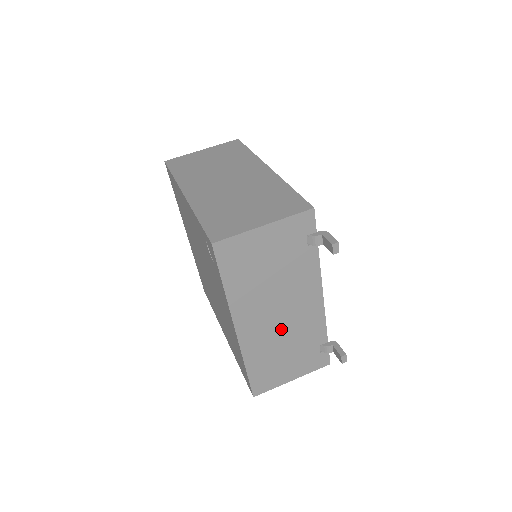
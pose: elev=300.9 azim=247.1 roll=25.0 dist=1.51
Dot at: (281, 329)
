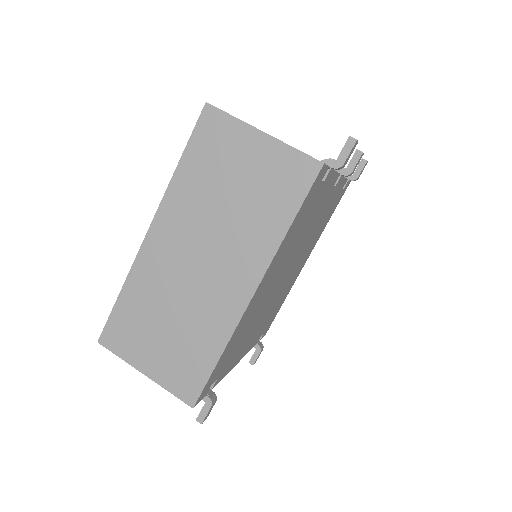
Dot at: occluded
